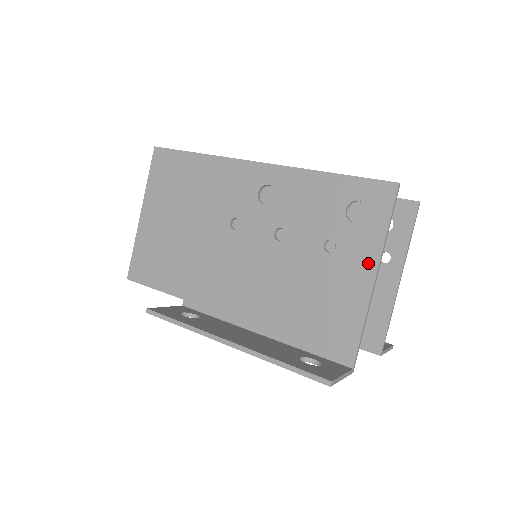
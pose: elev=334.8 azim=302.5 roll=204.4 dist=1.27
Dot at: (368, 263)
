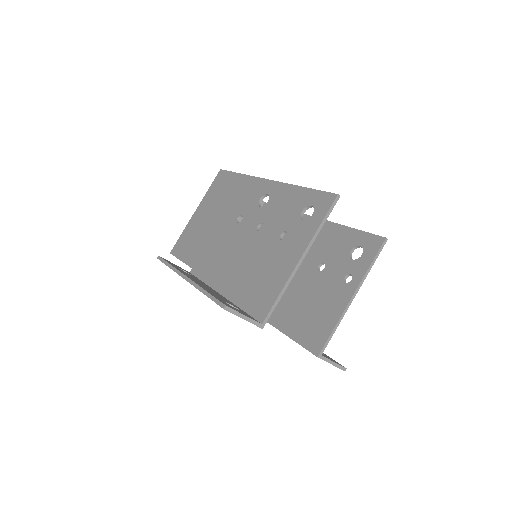
Dot at: (300, 248)
